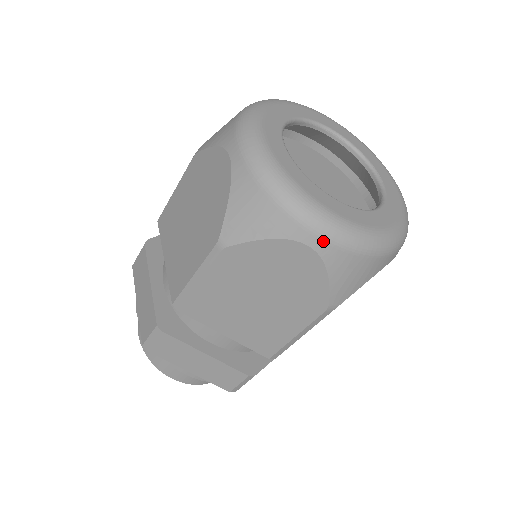
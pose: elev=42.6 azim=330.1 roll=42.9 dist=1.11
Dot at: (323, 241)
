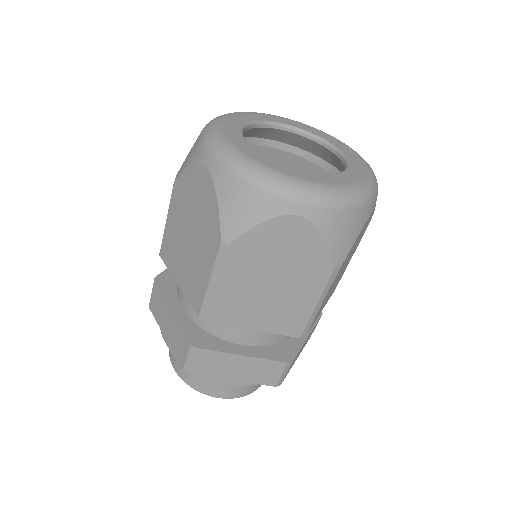
Dot at: (309, 207)
